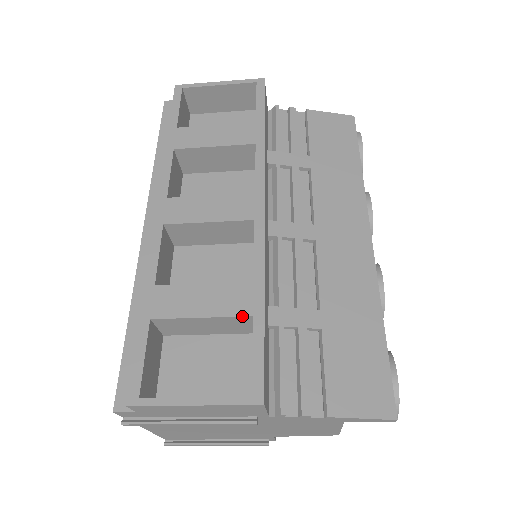
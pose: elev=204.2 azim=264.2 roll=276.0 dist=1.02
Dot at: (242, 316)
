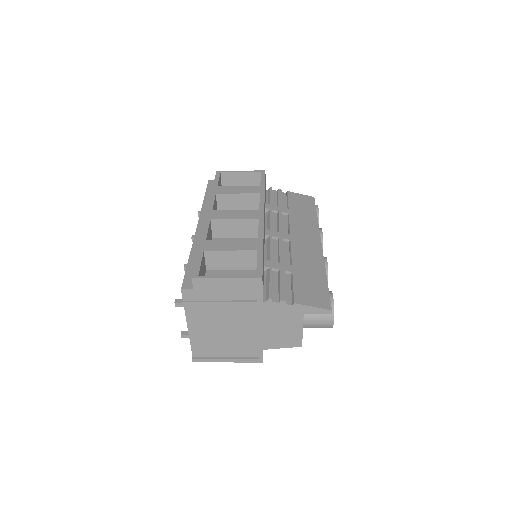
Dot at: (252, 250)
